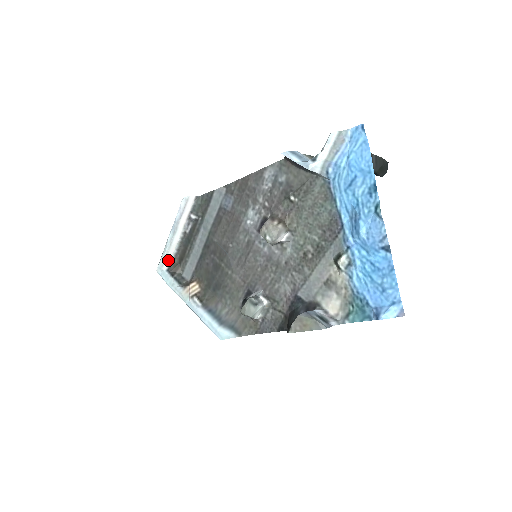
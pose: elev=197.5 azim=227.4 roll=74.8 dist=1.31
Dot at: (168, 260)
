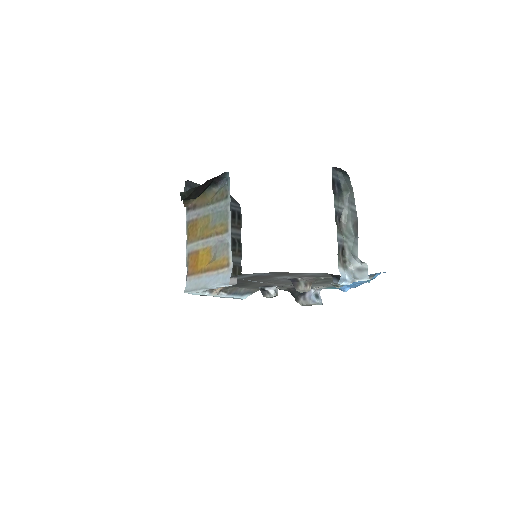
Dot at: occluded
